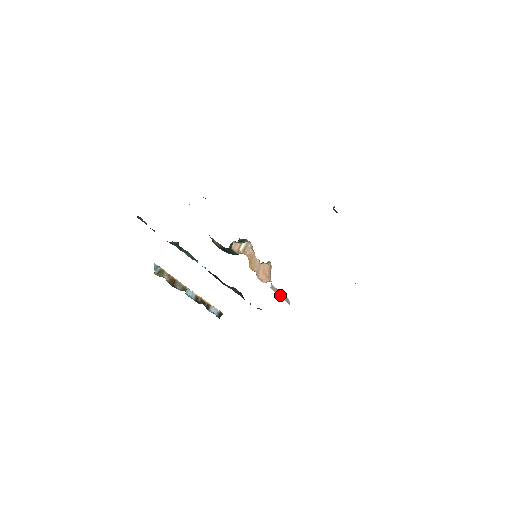
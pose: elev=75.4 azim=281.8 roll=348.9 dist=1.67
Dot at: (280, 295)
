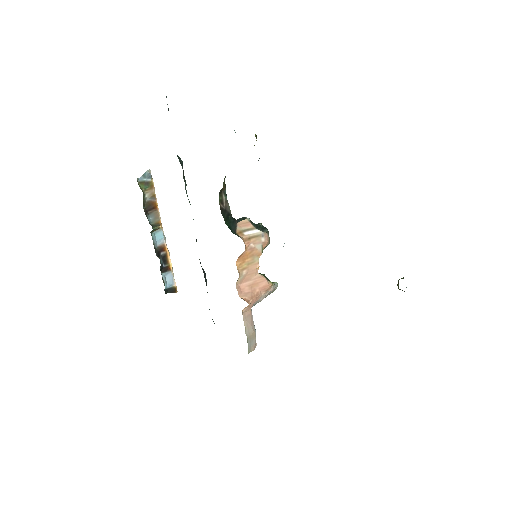
Dot at: (248, 329)
